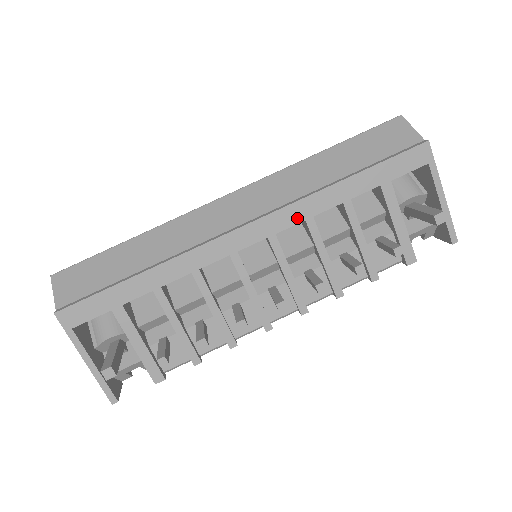
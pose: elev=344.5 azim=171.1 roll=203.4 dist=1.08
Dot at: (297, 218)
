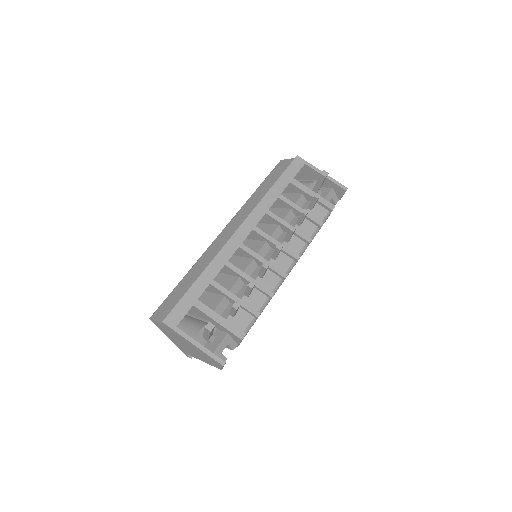
Dot at: (261, 214)
